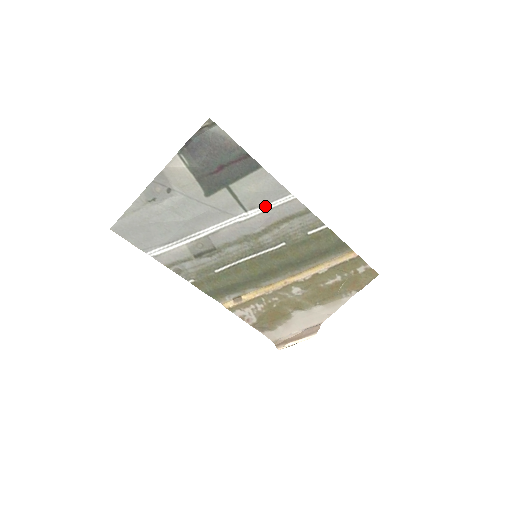
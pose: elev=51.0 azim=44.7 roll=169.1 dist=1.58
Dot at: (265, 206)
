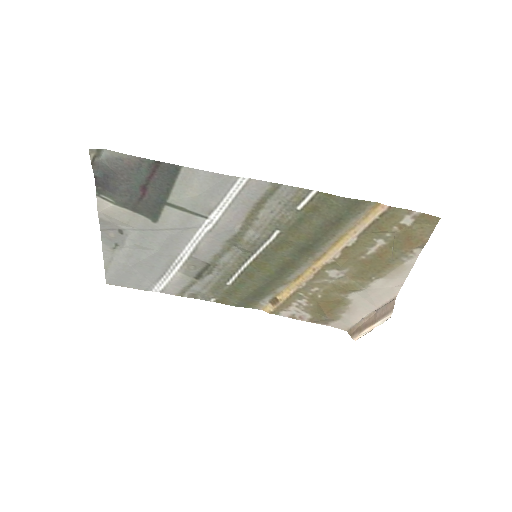
Dot at: (222, 203)
